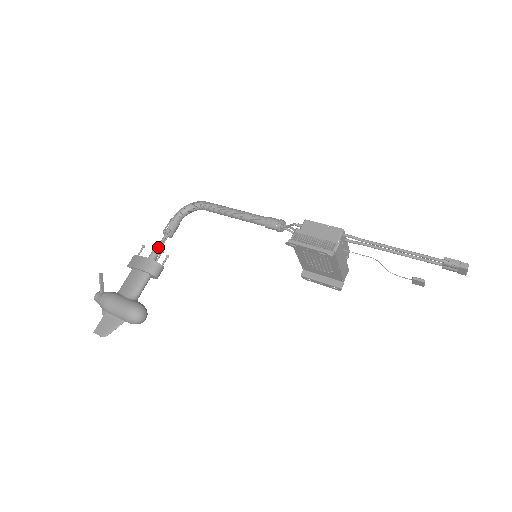
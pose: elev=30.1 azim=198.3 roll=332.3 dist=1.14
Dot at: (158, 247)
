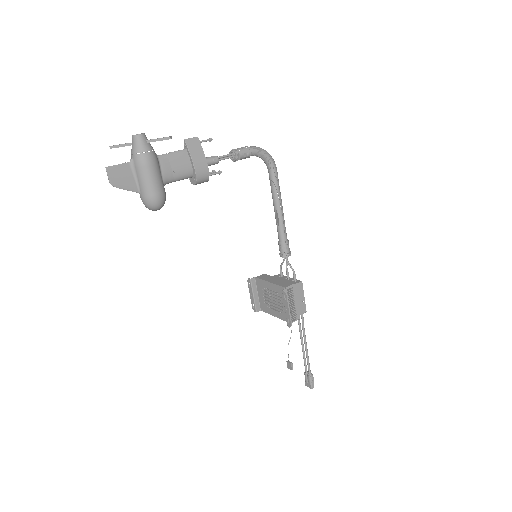
Dot at: (219, 160)
